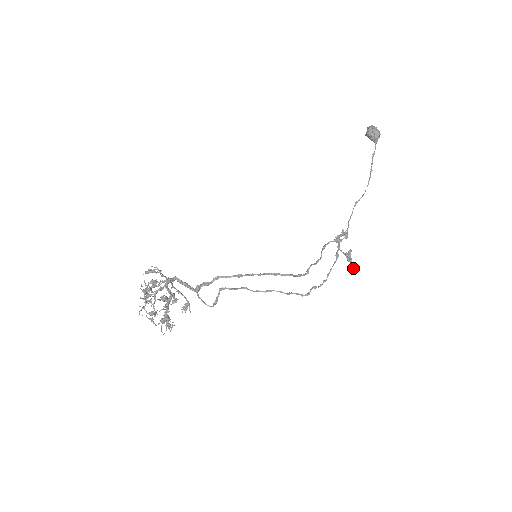
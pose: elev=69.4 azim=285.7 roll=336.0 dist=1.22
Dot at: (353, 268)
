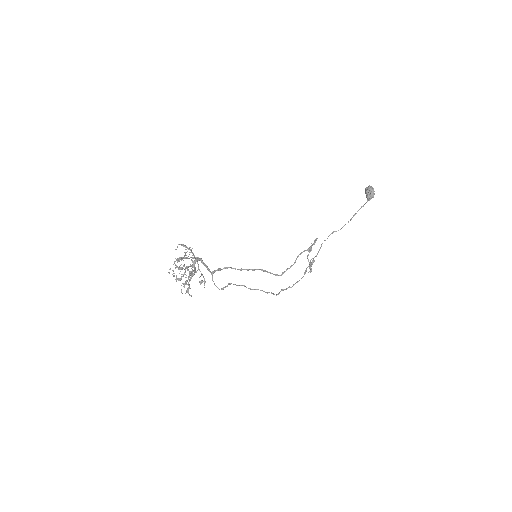
Dot at: (310, 272)
